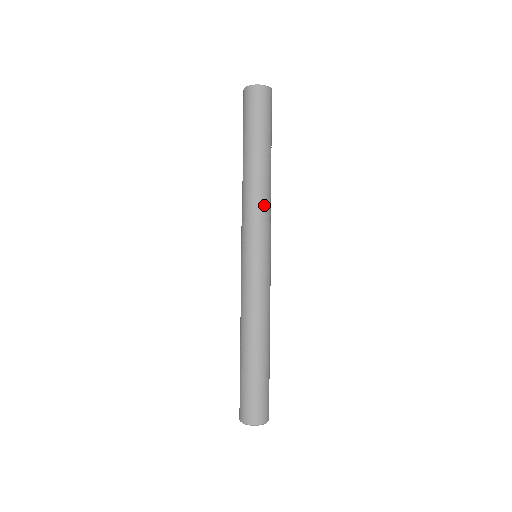
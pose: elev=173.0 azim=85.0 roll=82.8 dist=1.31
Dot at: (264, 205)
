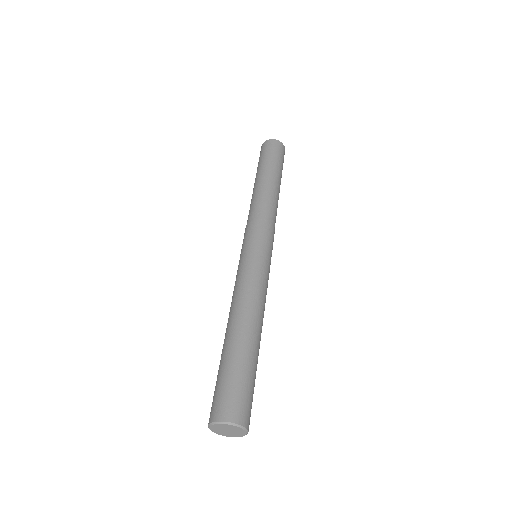
Dot at: (268, 210)
